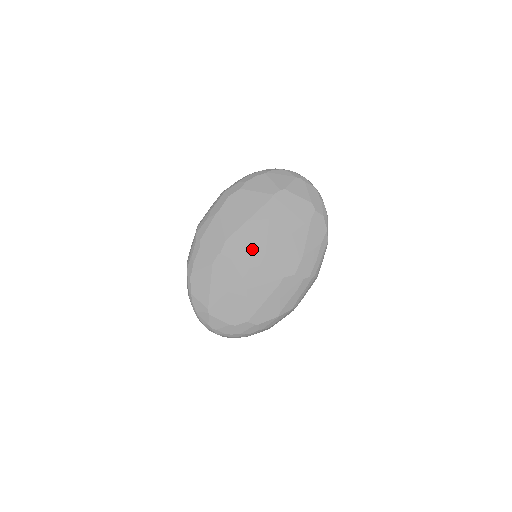
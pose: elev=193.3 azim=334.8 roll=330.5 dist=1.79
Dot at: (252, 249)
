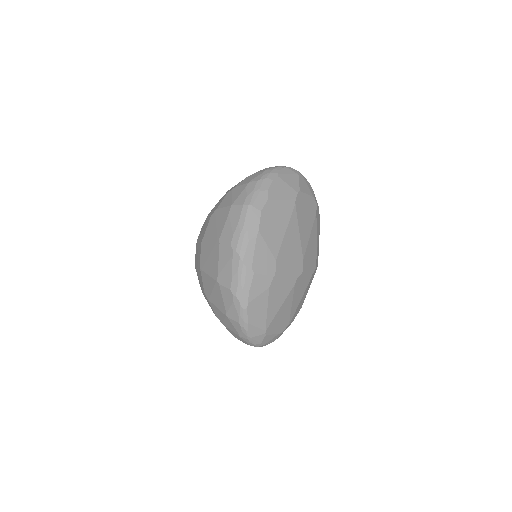
Dot at: (294, 260)
